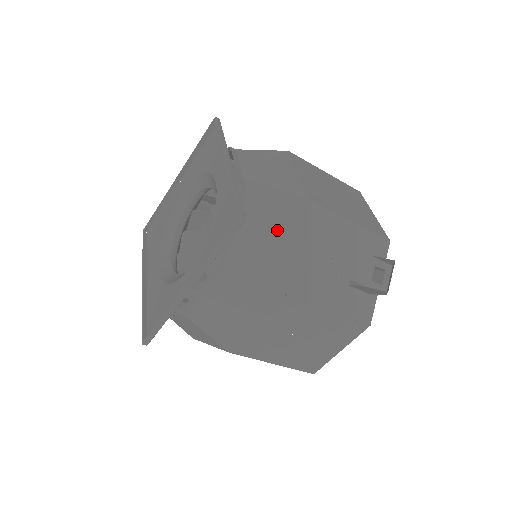
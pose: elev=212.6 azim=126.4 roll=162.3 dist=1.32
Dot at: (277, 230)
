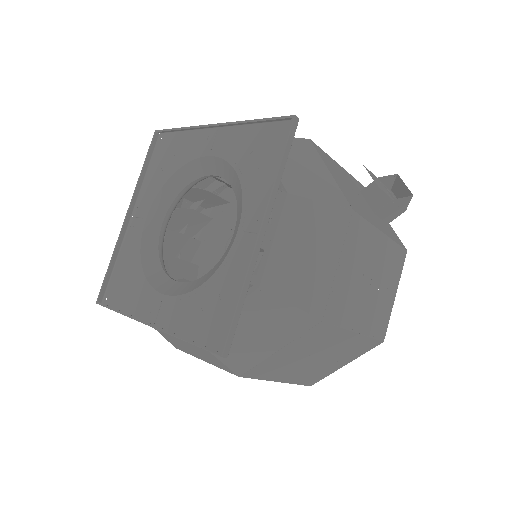
Dot at: (304, 161)
